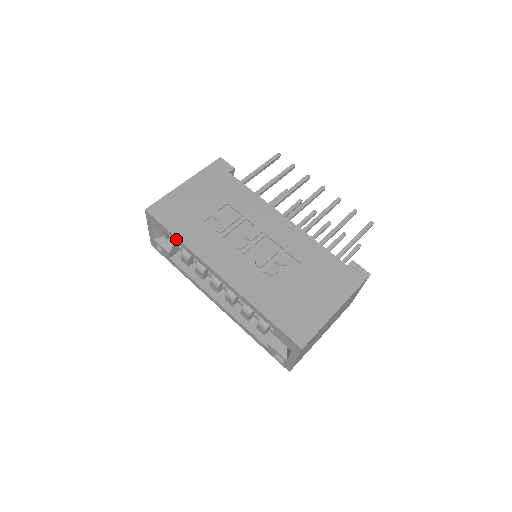
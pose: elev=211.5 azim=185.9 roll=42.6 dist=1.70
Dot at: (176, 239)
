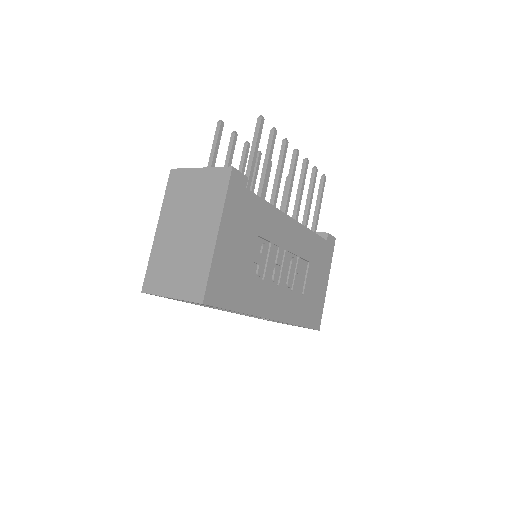
Dot at: occluded
